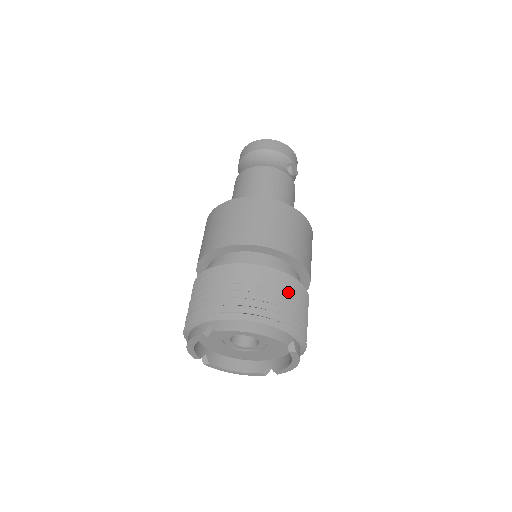
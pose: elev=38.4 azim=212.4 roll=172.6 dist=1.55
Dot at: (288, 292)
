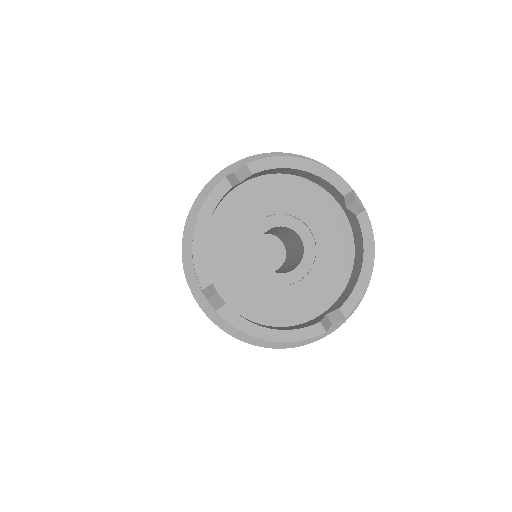
Dot at: occluded
